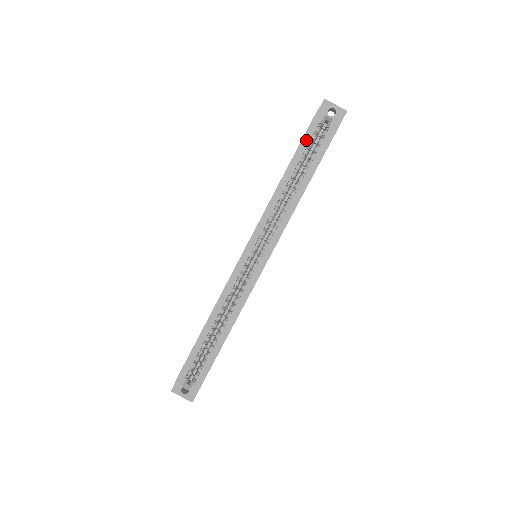
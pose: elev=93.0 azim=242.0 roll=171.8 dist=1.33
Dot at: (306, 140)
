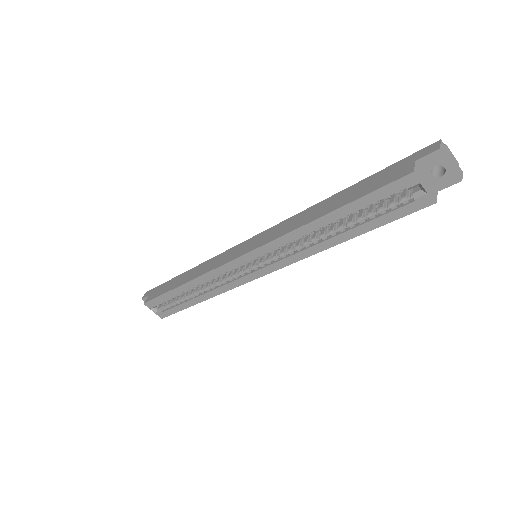
Dot at: (373, 197)
